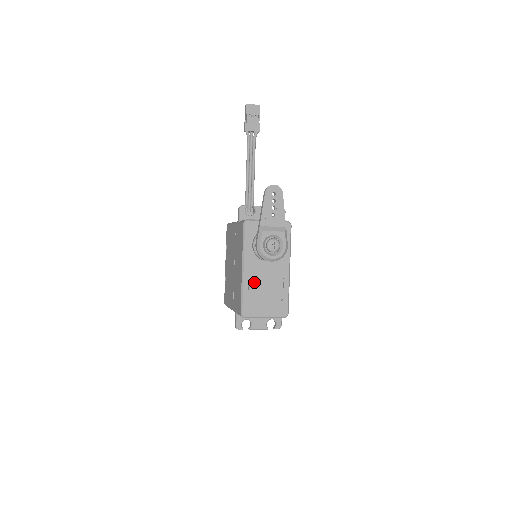
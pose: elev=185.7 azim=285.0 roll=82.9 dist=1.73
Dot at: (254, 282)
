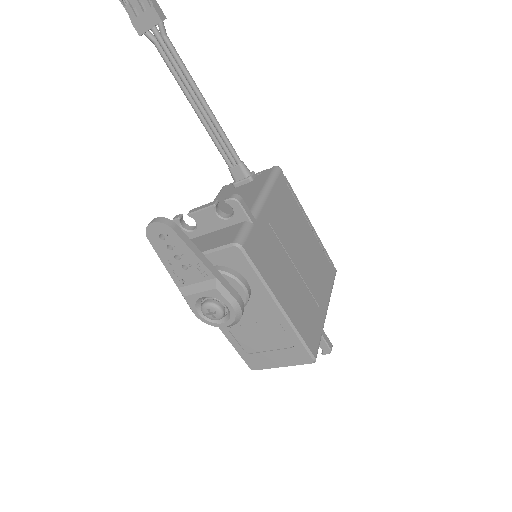
Dot at: (239, 333)
